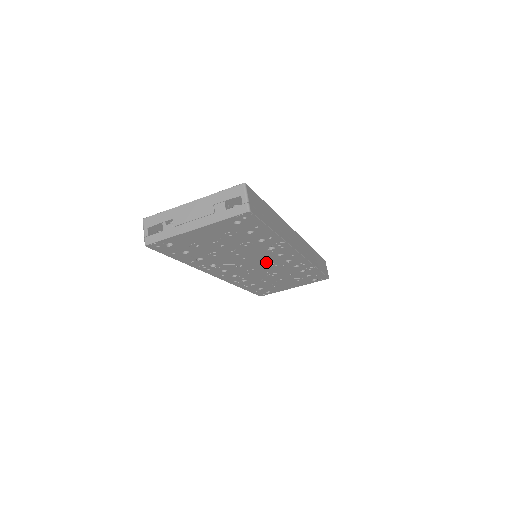
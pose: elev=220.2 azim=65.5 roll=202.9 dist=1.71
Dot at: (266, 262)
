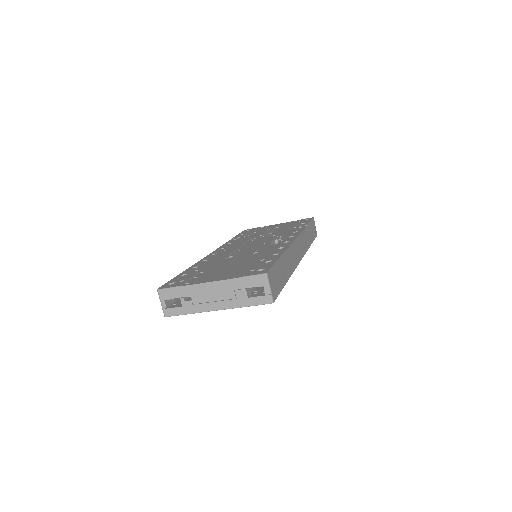
Dot at: occluded
